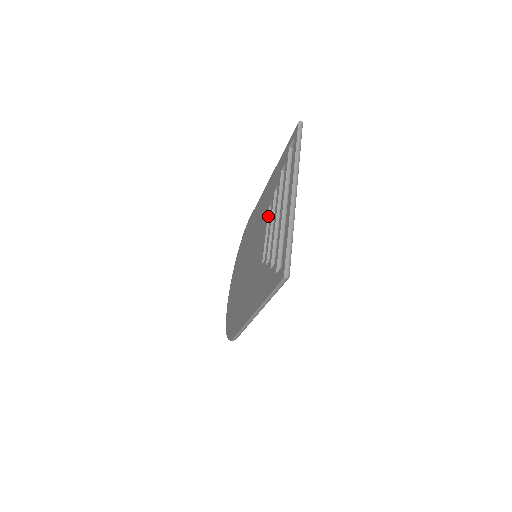
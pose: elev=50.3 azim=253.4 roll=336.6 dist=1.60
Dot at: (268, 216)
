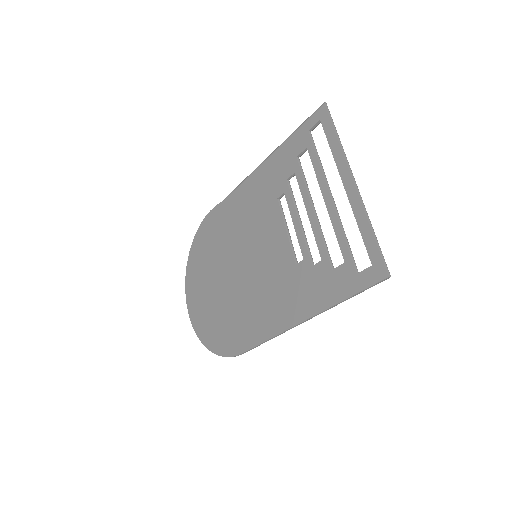
Dot at: (281, 209)
